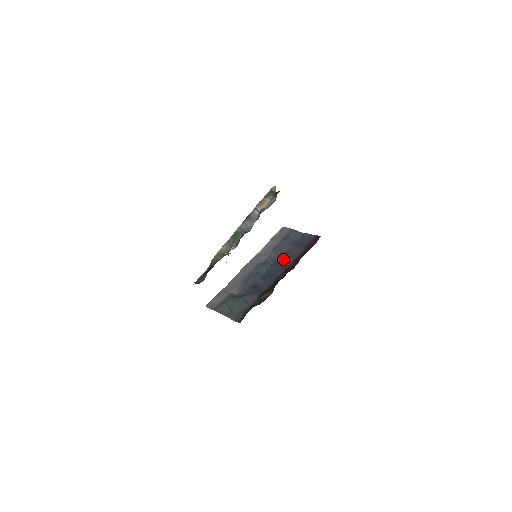
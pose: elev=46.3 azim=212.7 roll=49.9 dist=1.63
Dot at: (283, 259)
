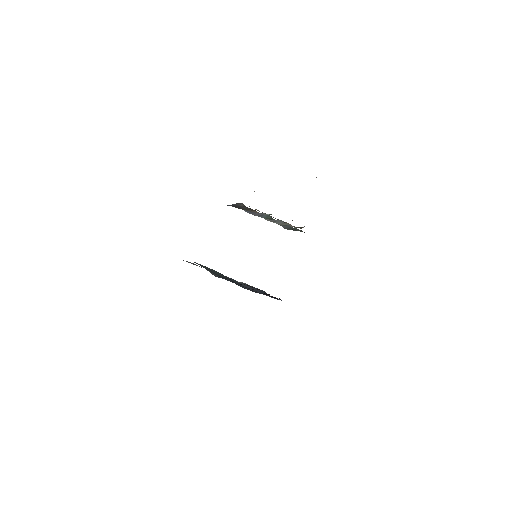
Dot at: occluded
